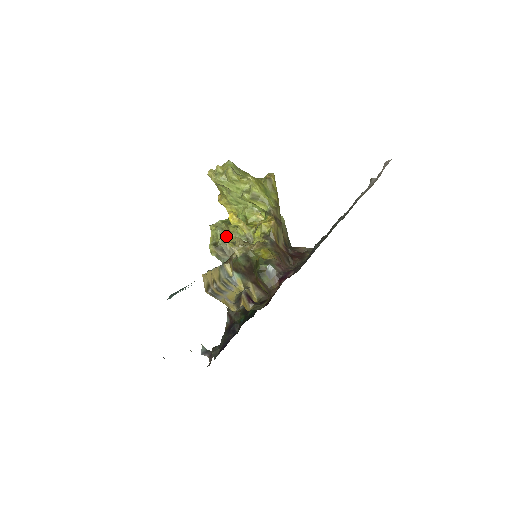
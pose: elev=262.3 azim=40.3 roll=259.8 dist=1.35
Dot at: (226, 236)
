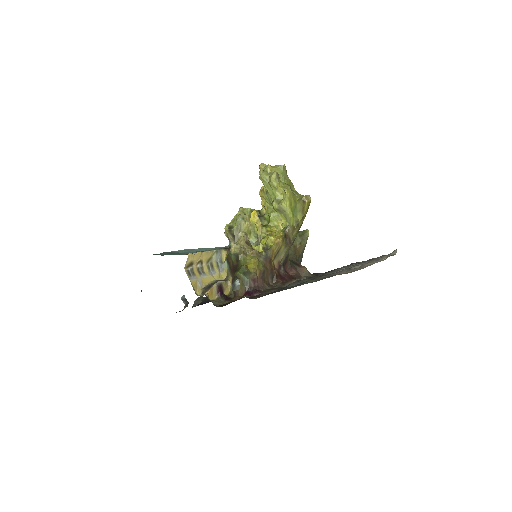
Dot at: (243, 226)
